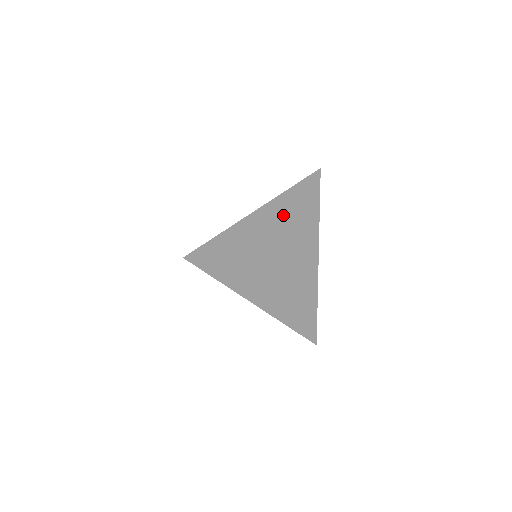
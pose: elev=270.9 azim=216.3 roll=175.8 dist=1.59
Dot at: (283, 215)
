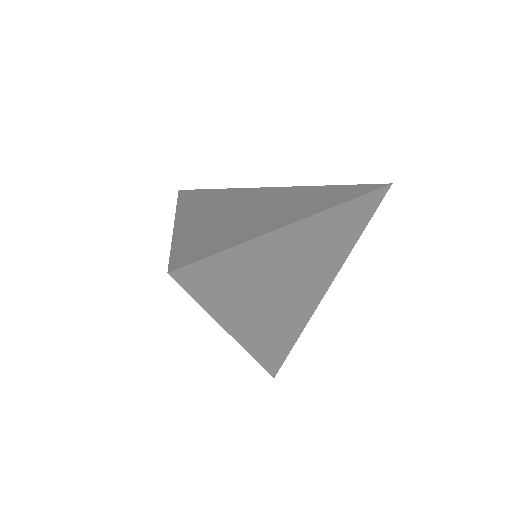
Dot at: (320, 234)
